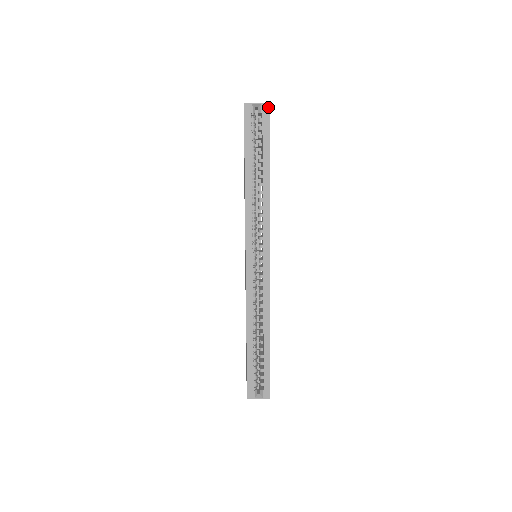
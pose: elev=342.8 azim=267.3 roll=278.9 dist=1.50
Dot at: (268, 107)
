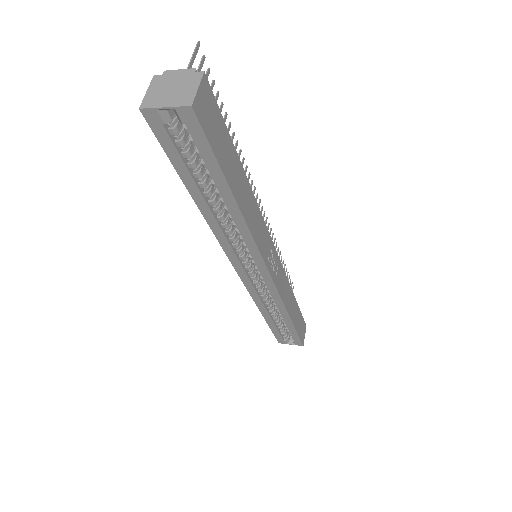
Dot at: (191, 113)
